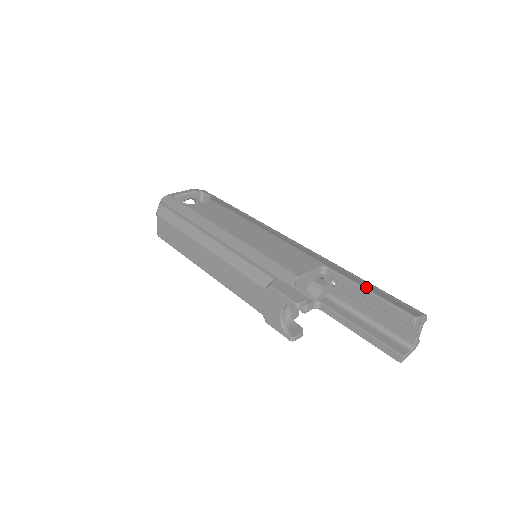
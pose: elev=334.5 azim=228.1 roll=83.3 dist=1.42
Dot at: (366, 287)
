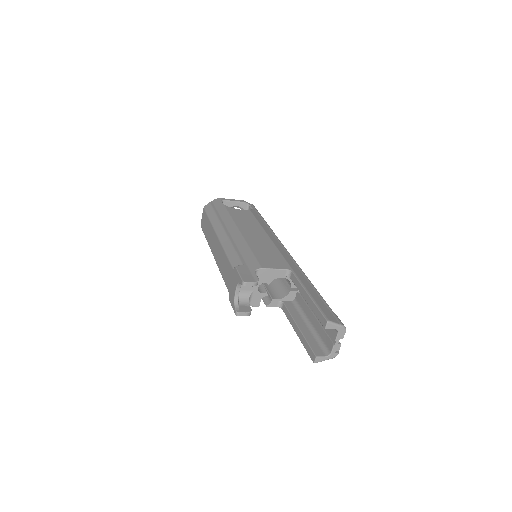
Dot at: (309, 292)
